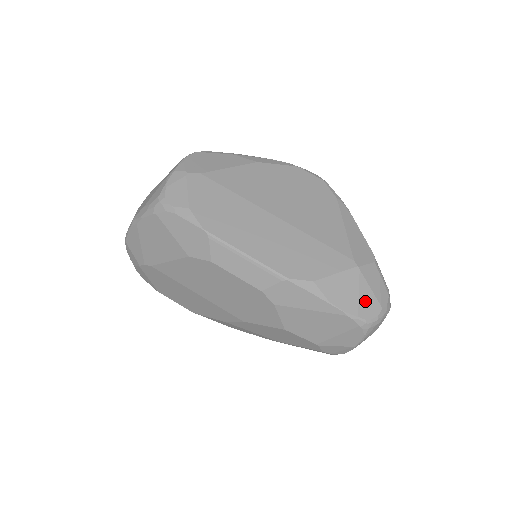
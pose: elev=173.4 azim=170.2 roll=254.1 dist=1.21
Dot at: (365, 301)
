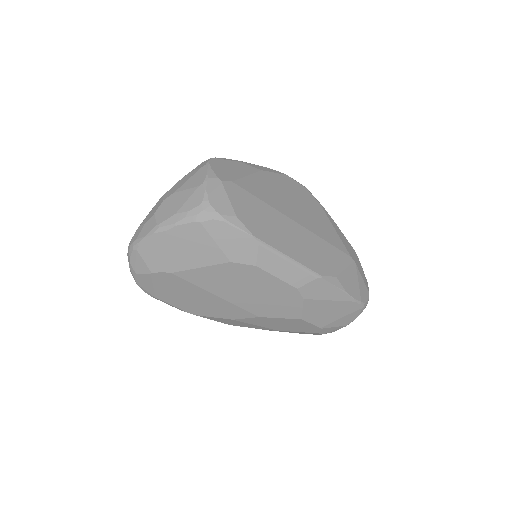
Dot at: (362, 288)
